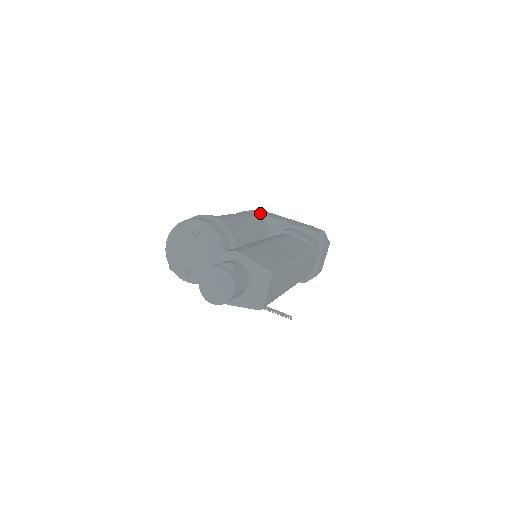
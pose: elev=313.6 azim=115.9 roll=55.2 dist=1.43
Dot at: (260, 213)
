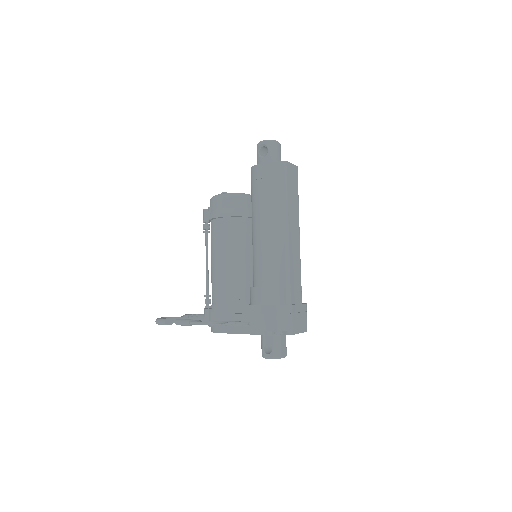
Dot at: occluded
